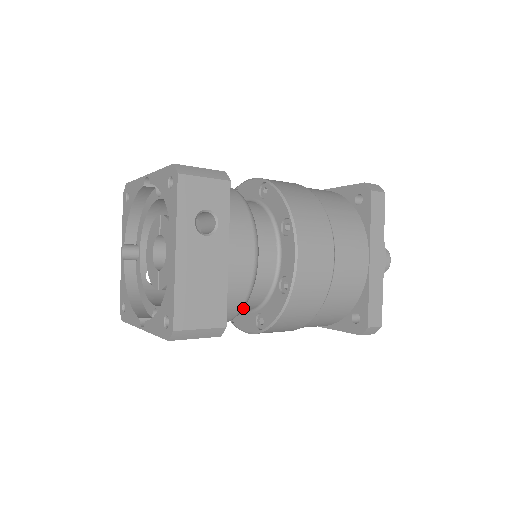
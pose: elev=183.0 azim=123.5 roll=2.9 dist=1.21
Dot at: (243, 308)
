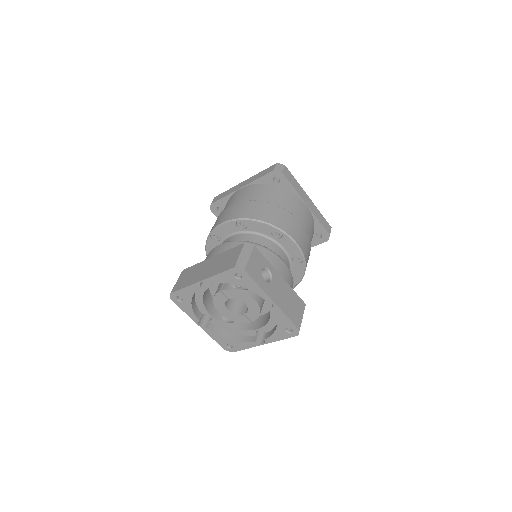
Dot at: occluded
